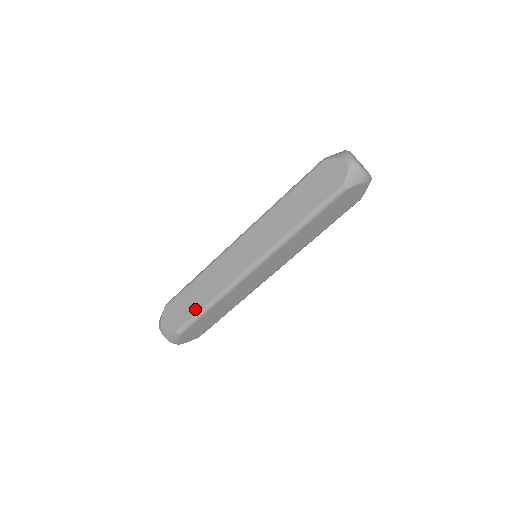
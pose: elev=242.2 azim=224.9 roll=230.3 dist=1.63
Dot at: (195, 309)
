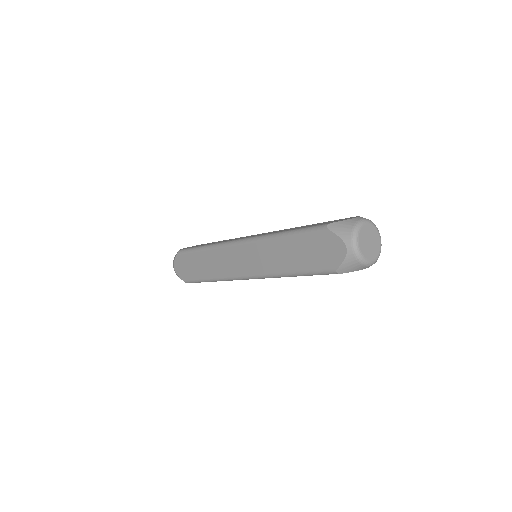
Dot at: (198, 275)
